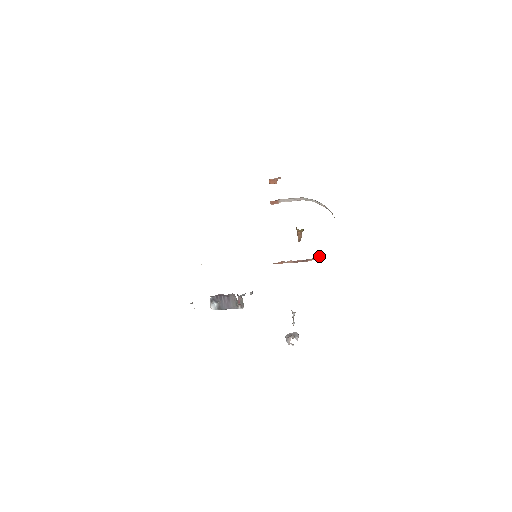
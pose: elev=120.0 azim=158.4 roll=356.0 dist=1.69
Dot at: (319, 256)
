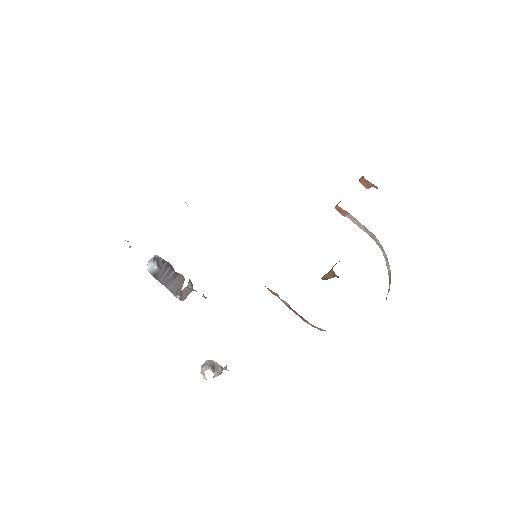
Dot at: occluded
